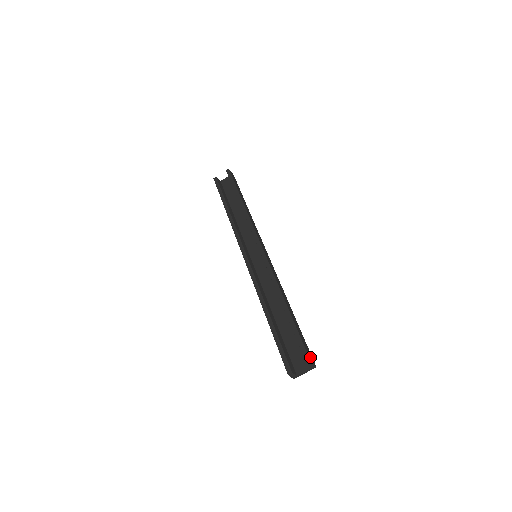
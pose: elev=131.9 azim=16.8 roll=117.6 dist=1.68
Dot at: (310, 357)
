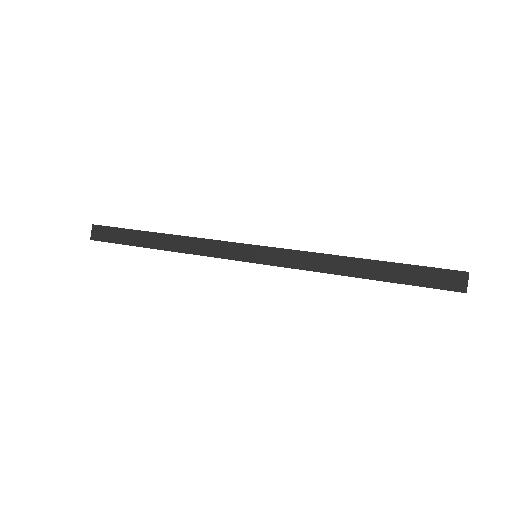
Dot at: occluded
